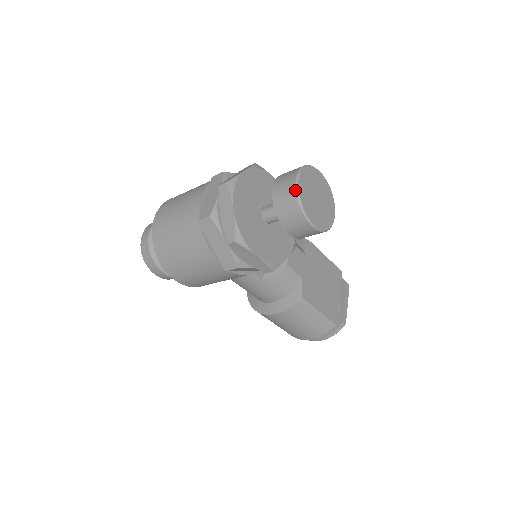
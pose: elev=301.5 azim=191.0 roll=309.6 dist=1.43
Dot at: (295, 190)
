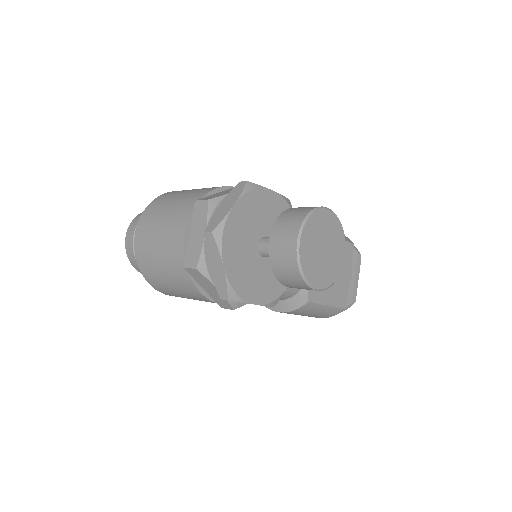
Dot at: (295, 258)
